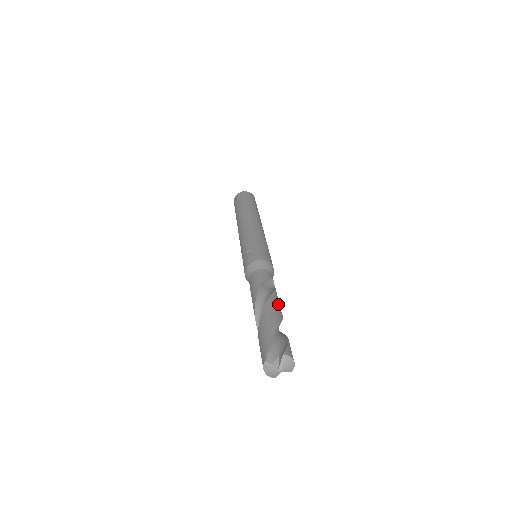
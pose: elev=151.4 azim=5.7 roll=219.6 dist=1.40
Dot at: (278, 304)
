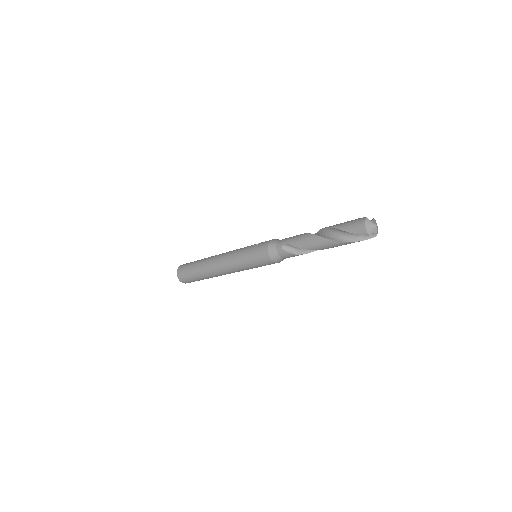
Dot at: occluded
